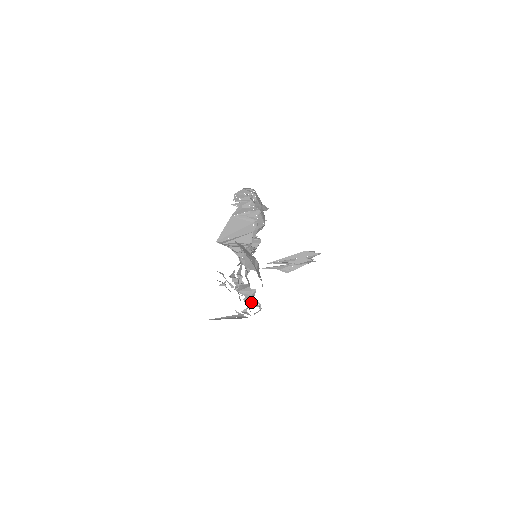
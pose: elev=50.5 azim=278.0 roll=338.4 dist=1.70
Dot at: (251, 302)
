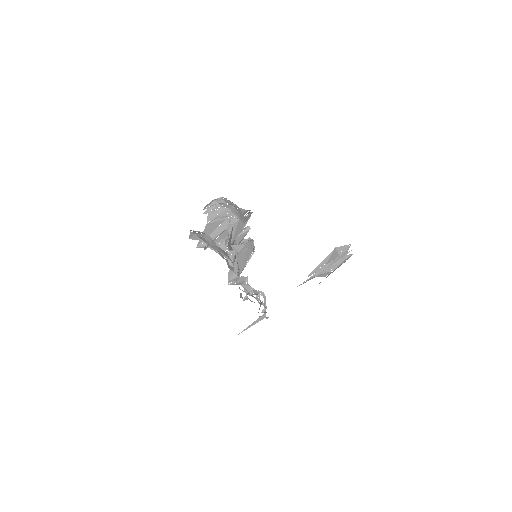
Dot at: (248, 291)
